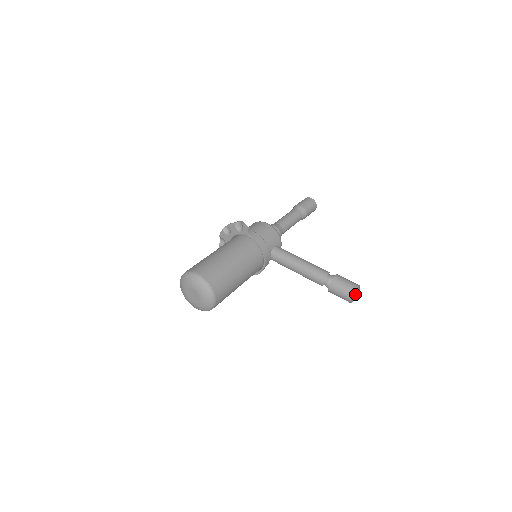
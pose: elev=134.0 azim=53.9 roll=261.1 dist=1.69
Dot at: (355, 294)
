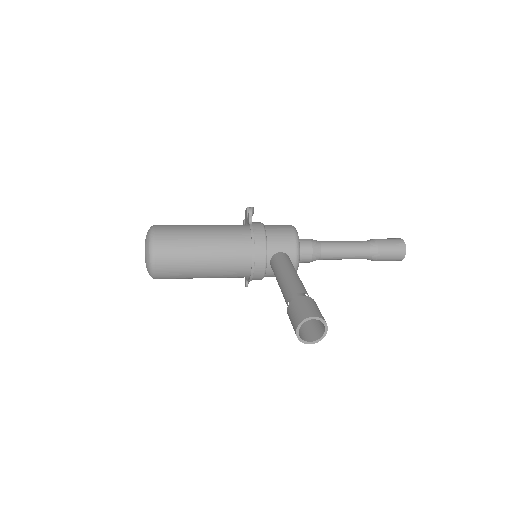
Dot at: (319, 335)
